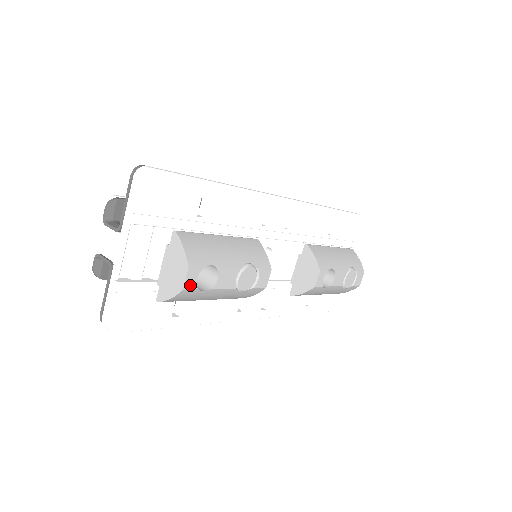
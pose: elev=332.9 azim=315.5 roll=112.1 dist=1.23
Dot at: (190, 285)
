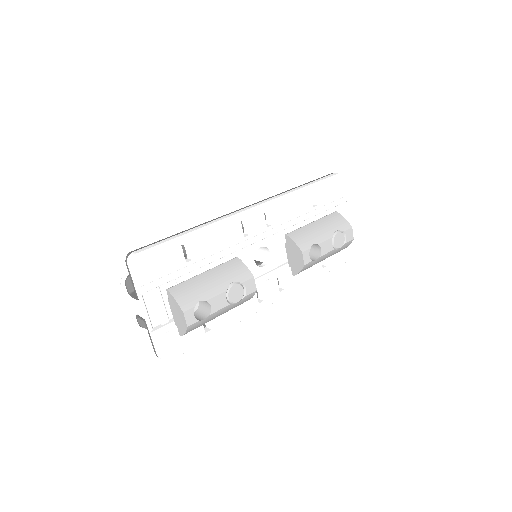
Dot at: (191, 321)
